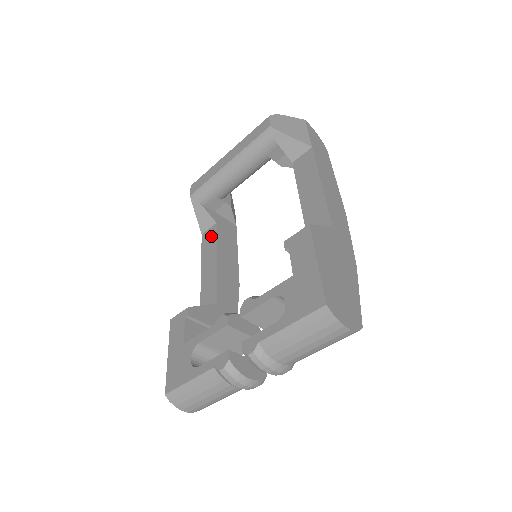
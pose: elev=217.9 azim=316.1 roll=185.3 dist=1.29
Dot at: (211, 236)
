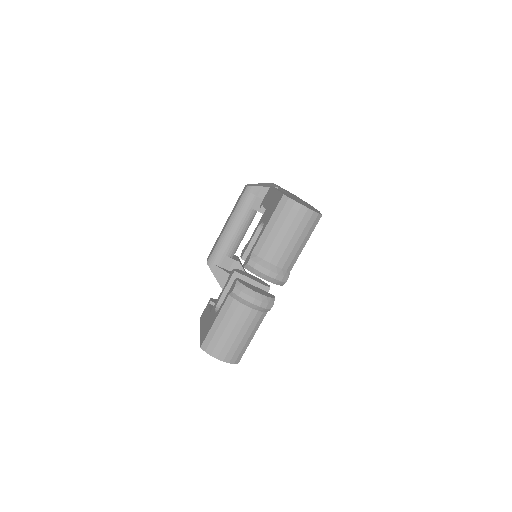
Dot at: occluded
